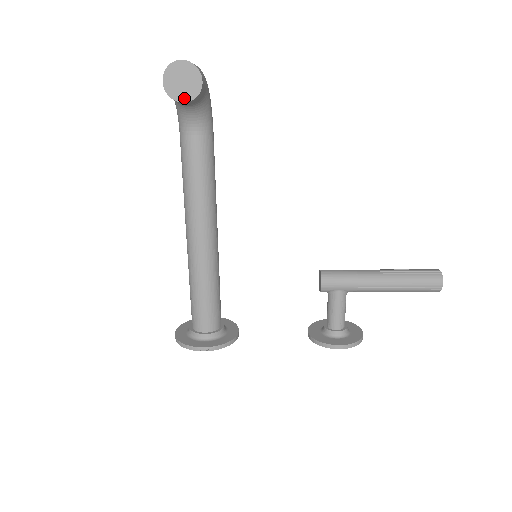
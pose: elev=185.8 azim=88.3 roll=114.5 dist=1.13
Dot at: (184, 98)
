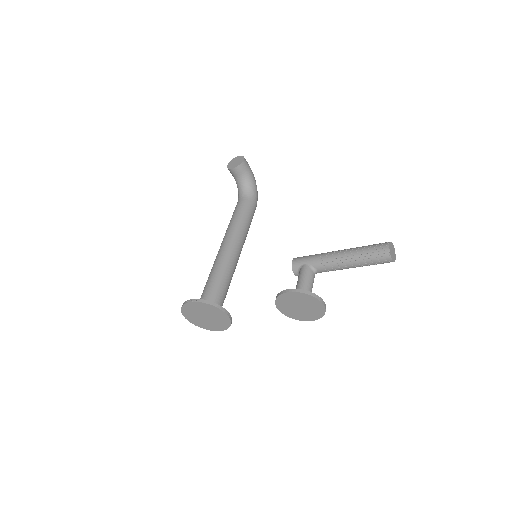
Dot at: (234, 167)
